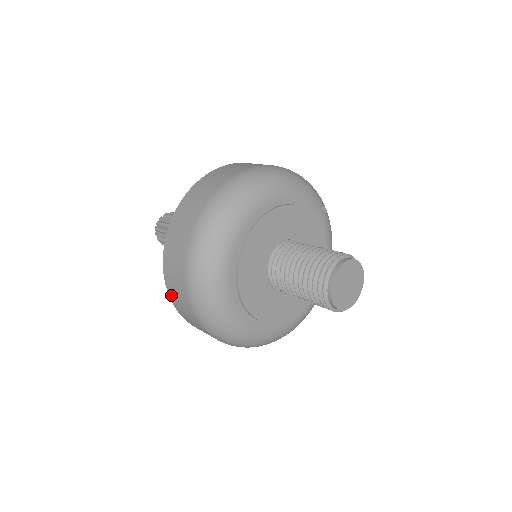
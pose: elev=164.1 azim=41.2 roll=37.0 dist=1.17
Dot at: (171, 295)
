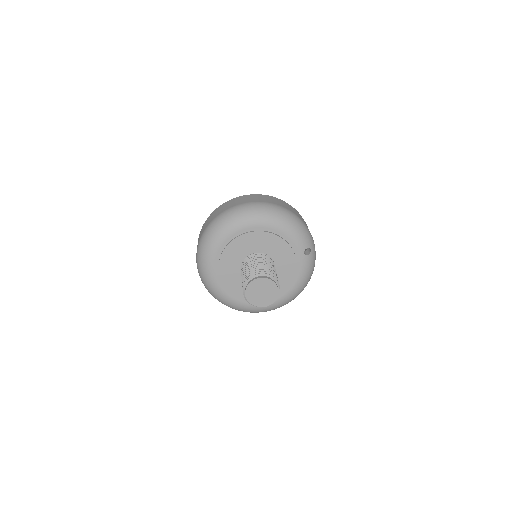
Dot at: occluded
